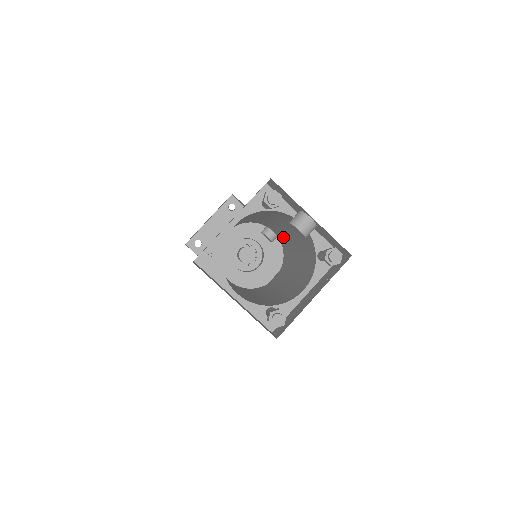
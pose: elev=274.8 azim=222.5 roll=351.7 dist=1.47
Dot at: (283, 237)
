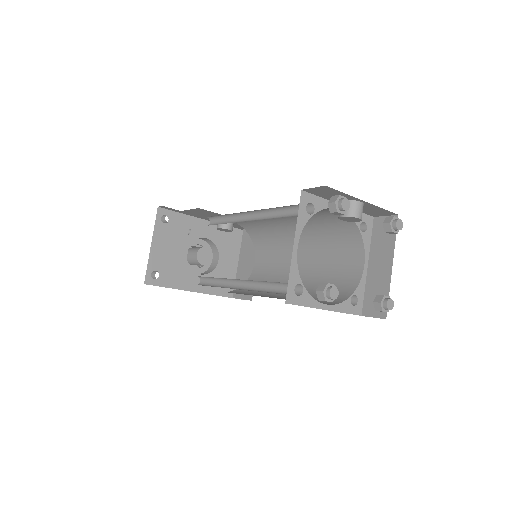
Dot at: (257, 223)
